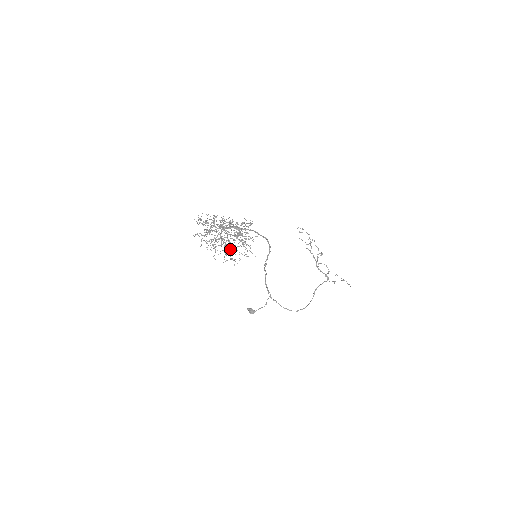
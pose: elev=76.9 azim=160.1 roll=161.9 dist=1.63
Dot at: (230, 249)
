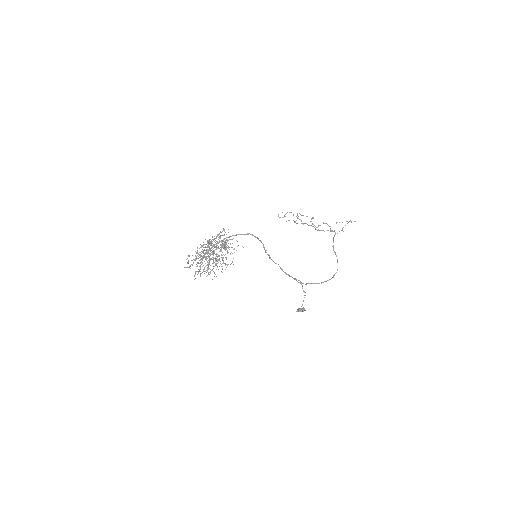
Dot at: occluded
